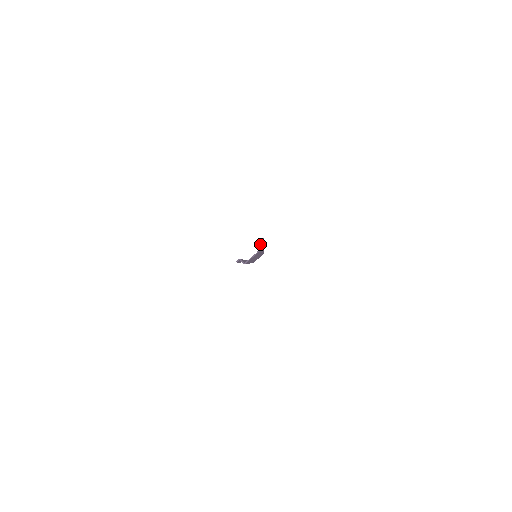
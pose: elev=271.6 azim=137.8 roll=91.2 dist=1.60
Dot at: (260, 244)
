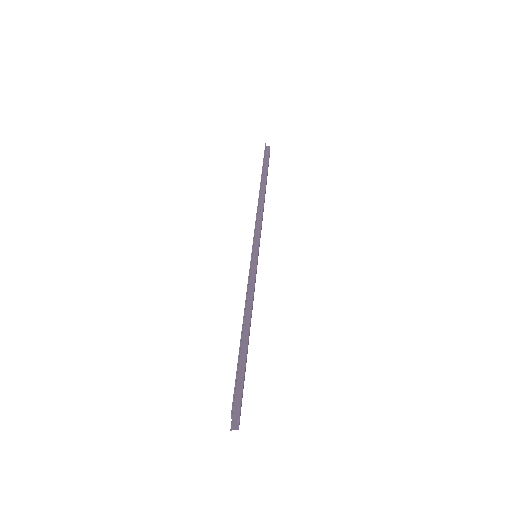
Dot at: (241, 342)
